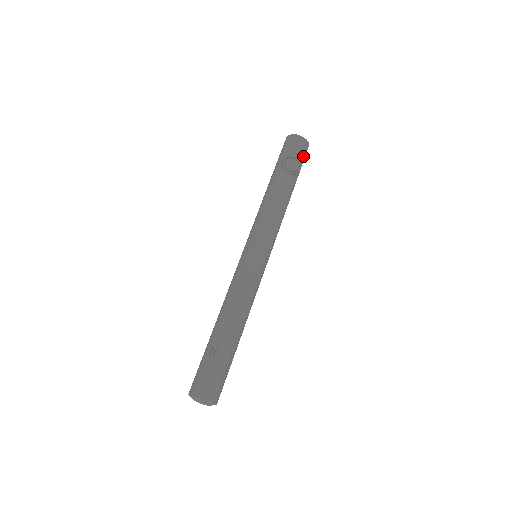
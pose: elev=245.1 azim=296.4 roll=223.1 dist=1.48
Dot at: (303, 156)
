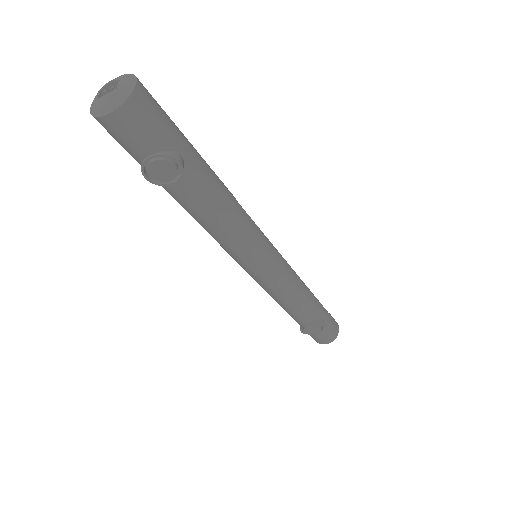
Dot at: (154, 129)
